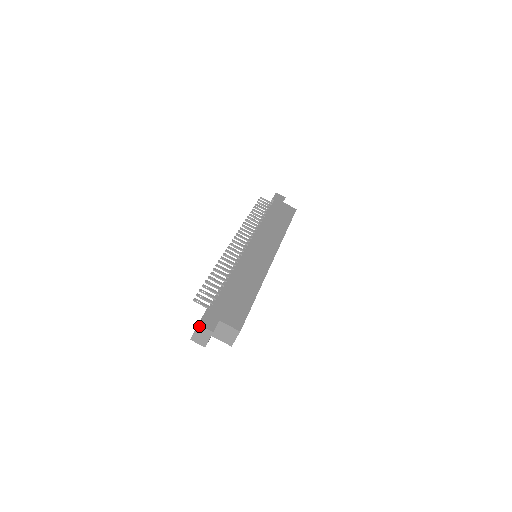
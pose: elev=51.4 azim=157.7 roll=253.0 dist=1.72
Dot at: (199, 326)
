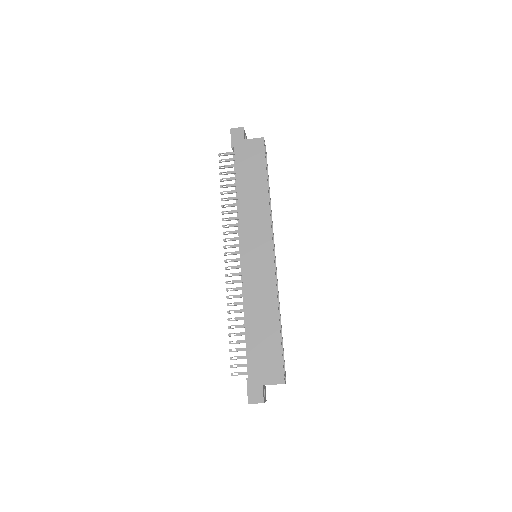
Dot at: occluded
